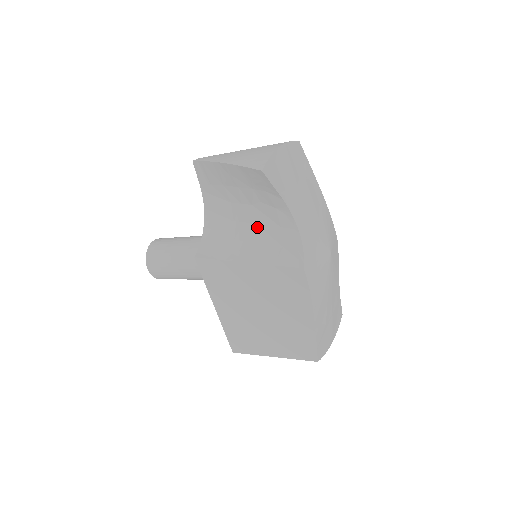
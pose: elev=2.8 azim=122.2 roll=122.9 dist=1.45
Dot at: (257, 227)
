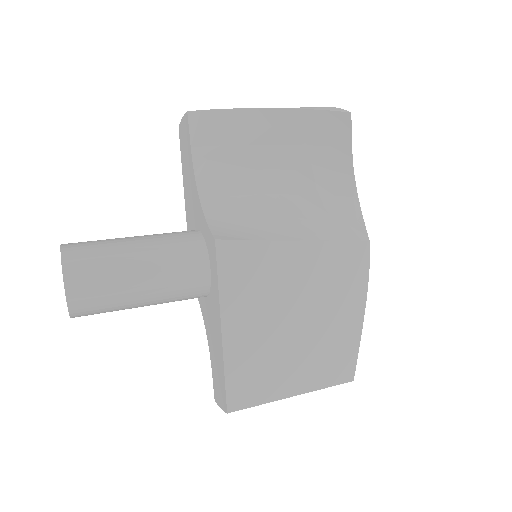
Dot at: (300, 198)
